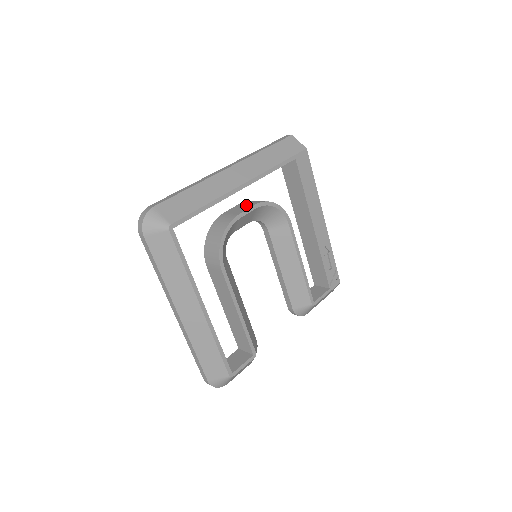
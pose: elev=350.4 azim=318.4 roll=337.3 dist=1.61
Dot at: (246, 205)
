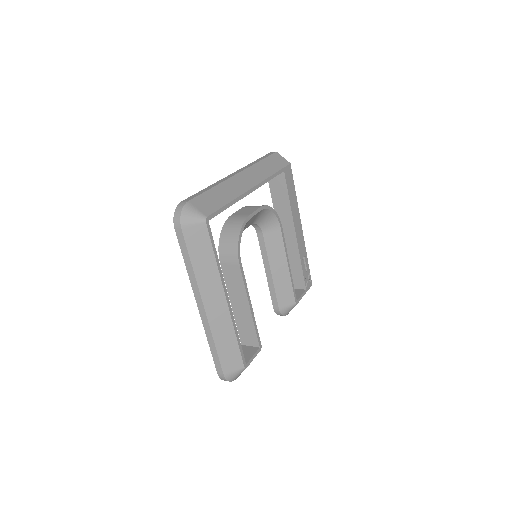
Dot at: (251, 208)
